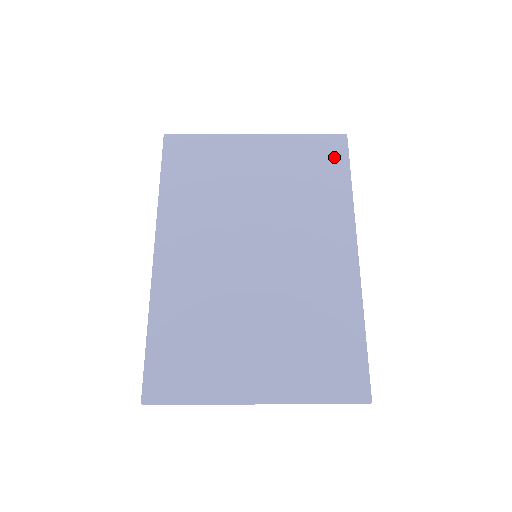
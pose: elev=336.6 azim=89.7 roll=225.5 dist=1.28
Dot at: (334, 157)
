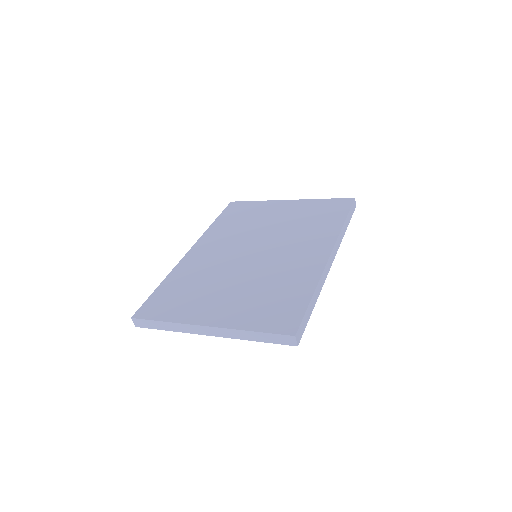
Dot at: (339, 208)
